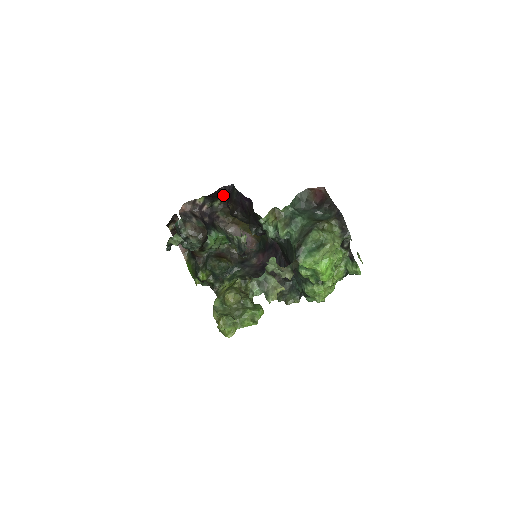
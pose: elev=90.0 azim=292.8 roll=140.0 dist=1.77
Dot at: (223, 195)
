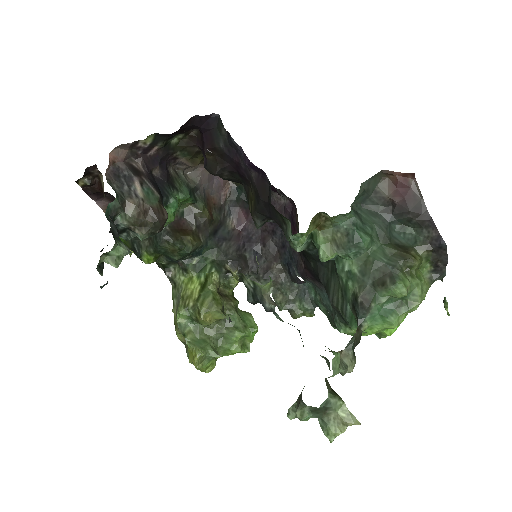
Dot at: (192, 128)
